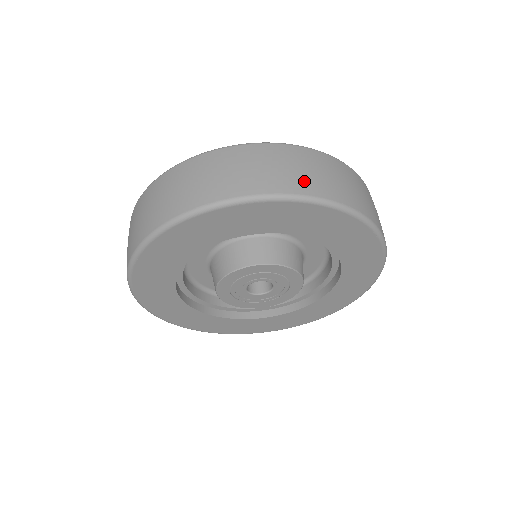
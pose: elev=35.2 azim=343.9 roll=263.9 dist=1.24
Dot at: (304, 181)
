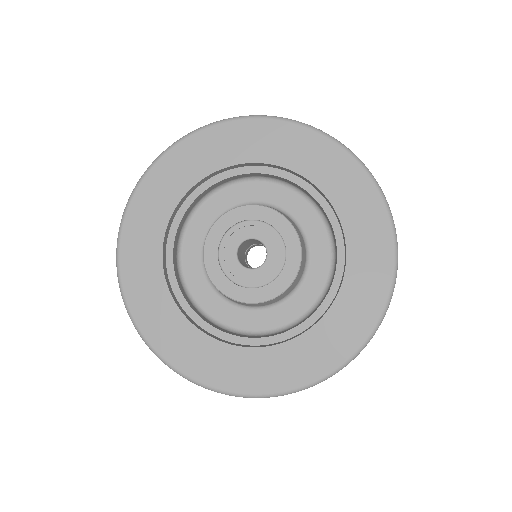
Dot at: occluded
